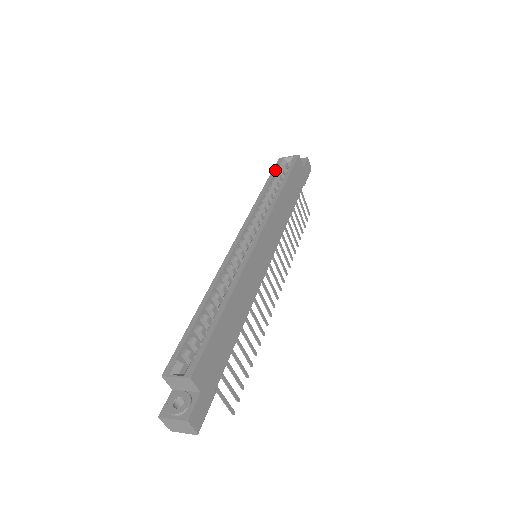
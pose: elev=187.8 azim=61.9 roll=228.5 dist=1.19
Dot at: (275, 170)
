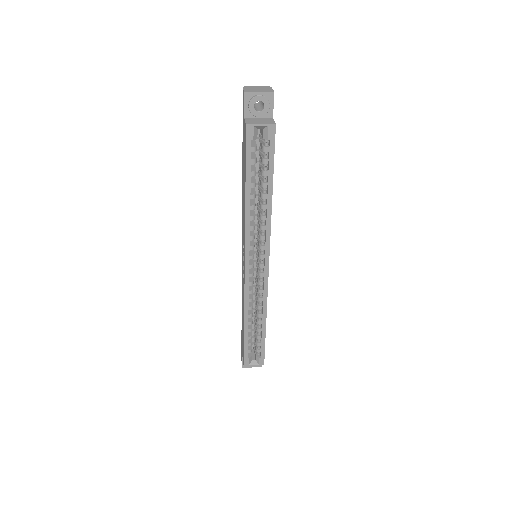
Dot at: (250, 157)
